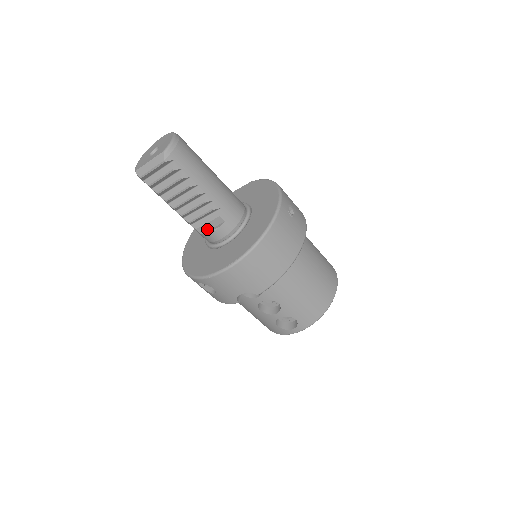
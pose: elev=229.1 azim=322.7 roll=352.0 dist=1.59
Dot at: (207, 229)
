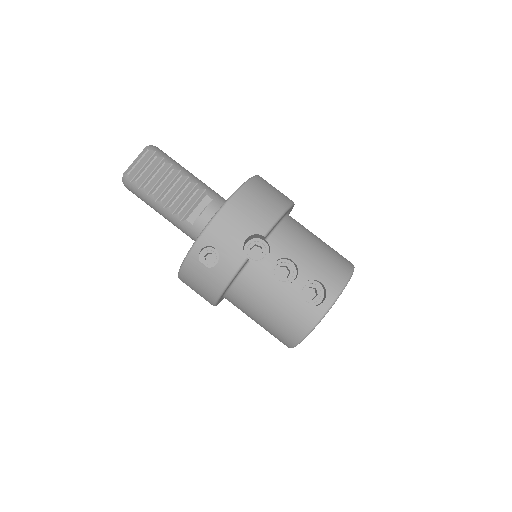
Dot at: (197, 216)
